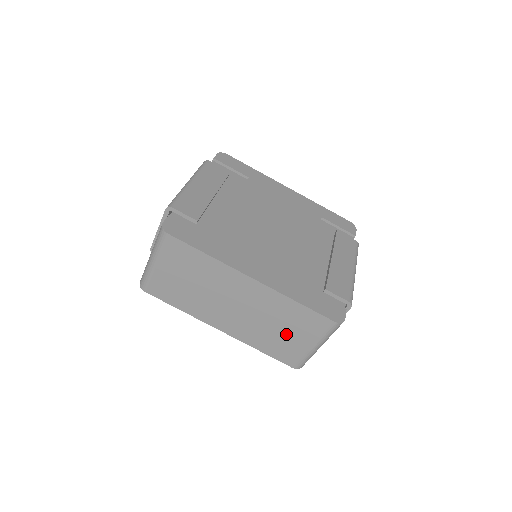
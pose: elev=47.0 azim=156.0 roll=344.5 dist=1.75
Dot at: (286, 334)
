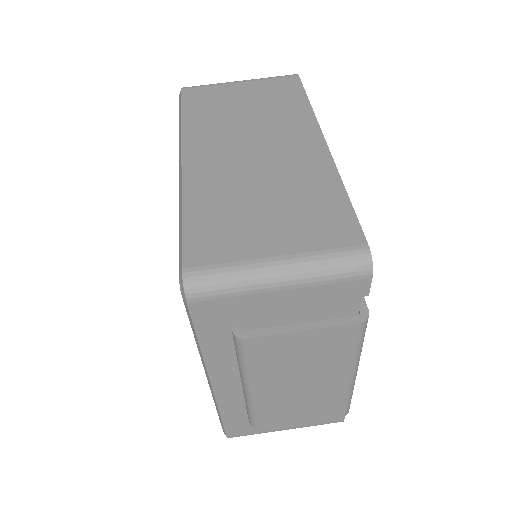
Dot at: (263, 215)
